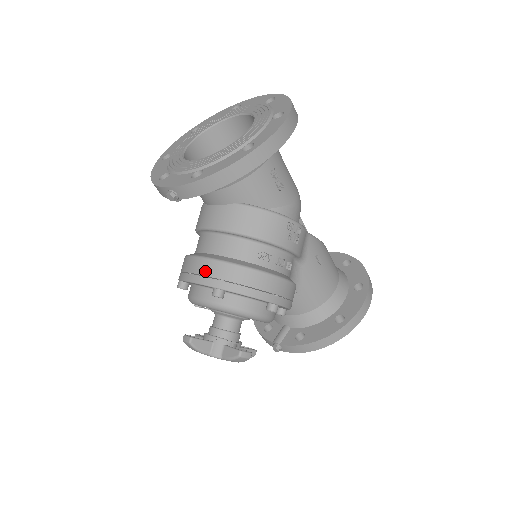
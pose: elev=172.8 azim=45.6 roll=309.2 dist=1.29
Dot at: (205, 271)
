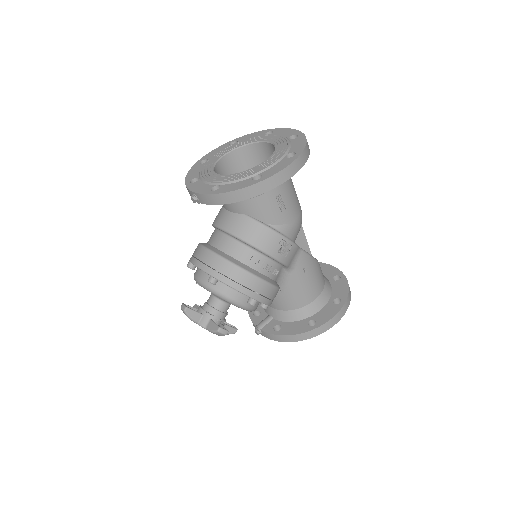
Dot at: (207, 261)
